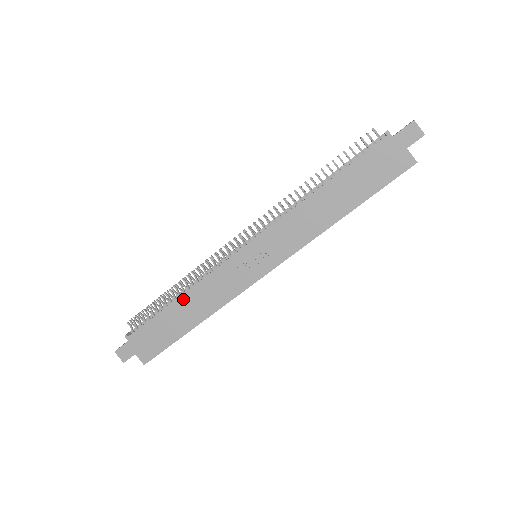
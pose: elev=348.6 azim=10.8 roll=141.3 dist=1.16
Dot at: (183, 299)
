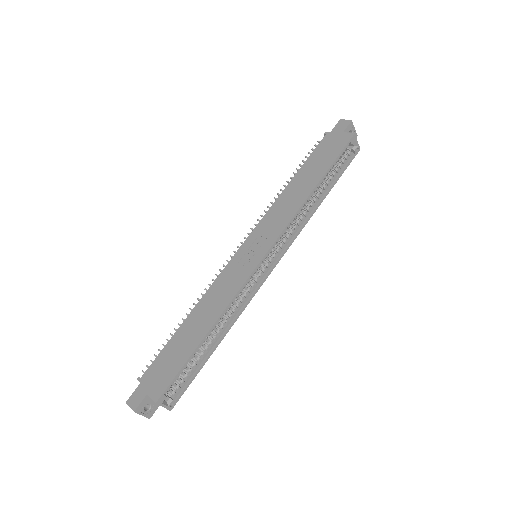
Dot at: (193, 314)
